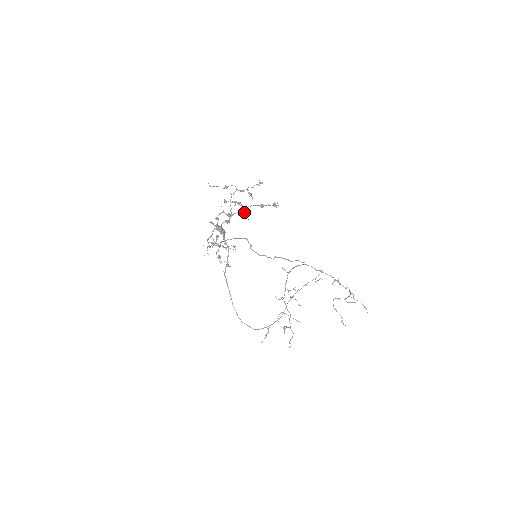
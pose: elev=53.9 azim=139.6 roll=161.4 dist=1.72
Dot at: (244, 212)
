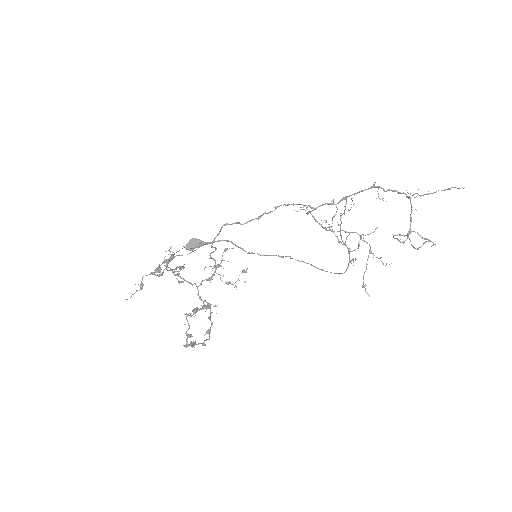
Dot at: occluded
